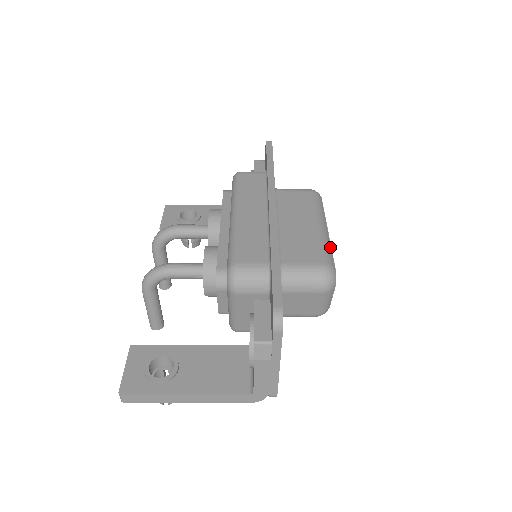
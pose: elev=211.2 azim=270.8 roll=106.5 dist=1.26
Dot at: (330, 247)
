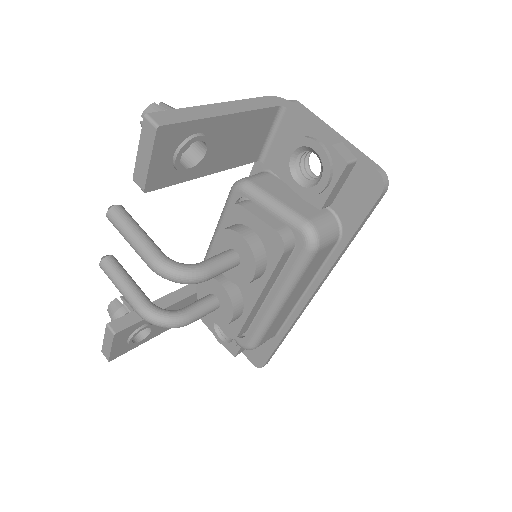
Dot at: occluded
